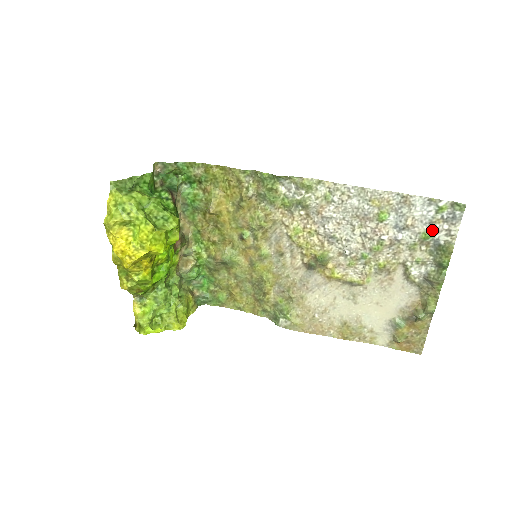
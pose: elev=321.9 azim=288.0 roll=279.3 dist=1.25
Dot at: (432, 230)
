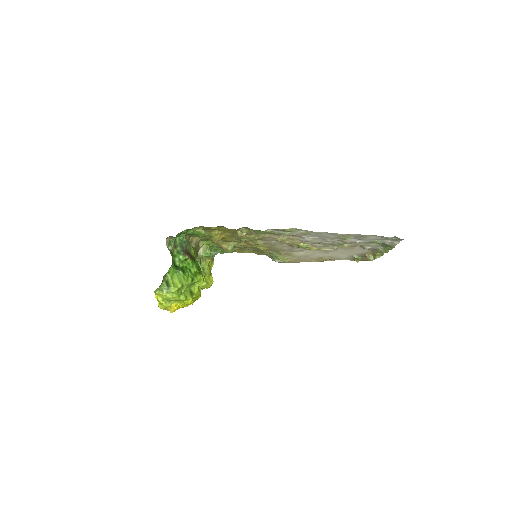
Dot at: (381, 241)
